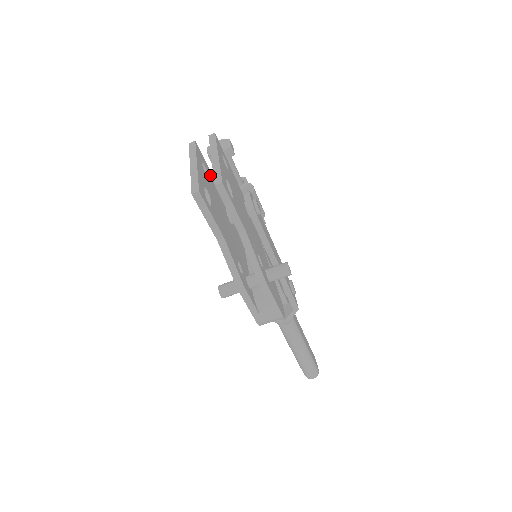
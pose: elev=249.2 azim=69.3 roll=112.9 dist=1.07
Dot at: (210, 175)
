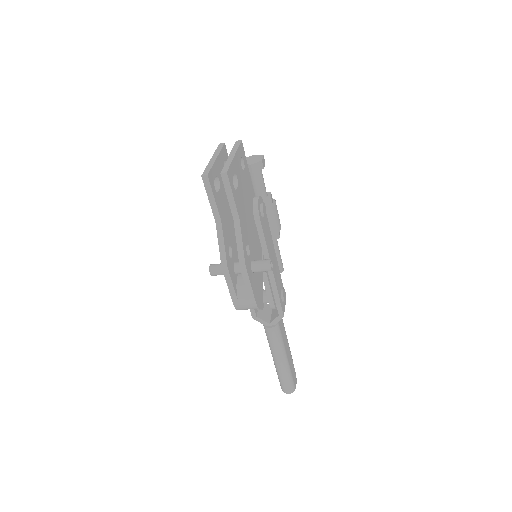
Dot at: occluded
